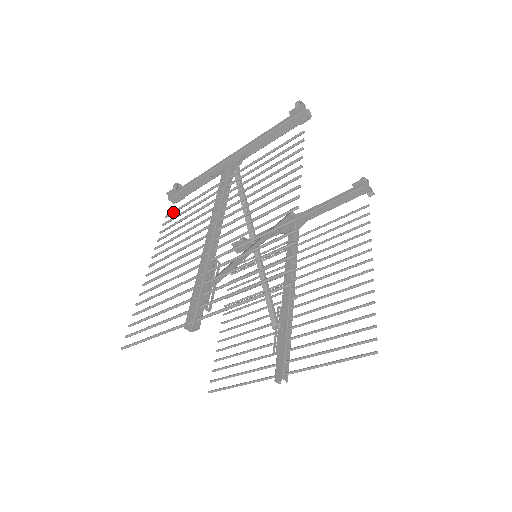
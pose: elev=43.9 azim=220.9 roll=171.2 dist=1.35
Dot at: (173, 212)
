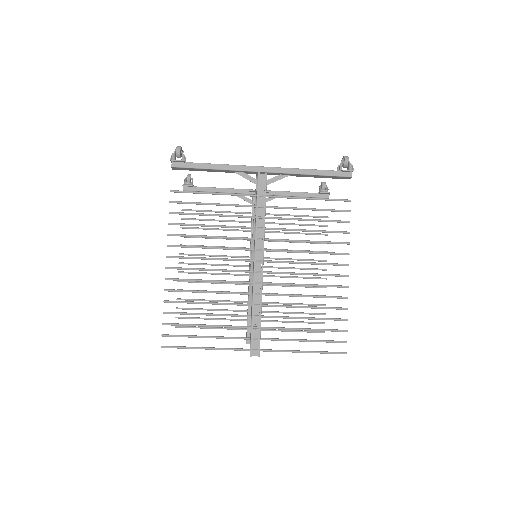
Dot at: (184, 192)
